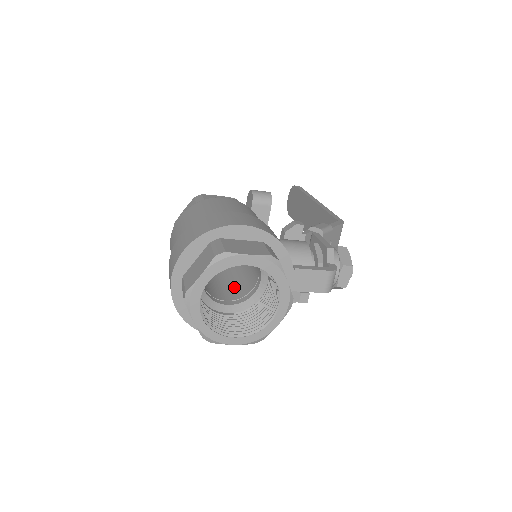
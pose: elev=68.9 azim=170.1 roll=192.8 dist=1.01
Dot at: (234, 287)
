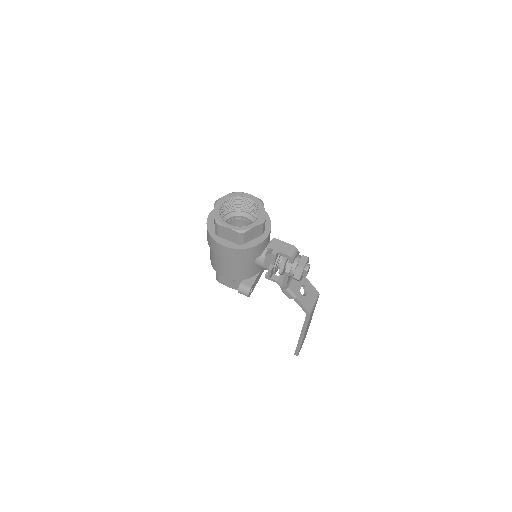
Dot at: occluded
